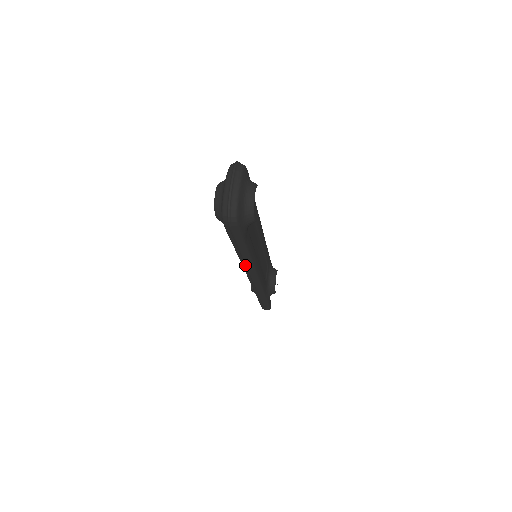
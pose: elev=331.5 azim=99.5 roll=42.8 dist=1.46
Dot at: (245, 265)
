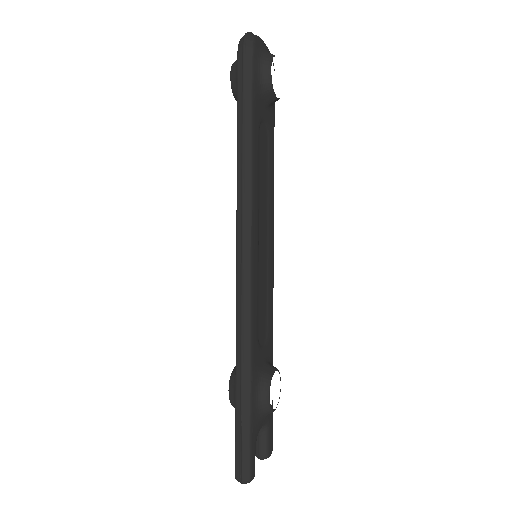
Dot at: (241, 186)
